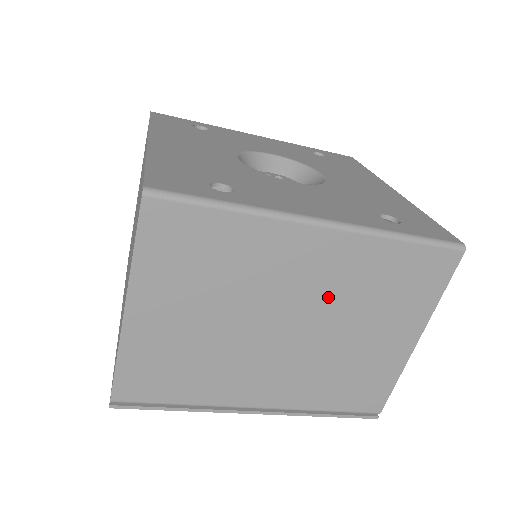
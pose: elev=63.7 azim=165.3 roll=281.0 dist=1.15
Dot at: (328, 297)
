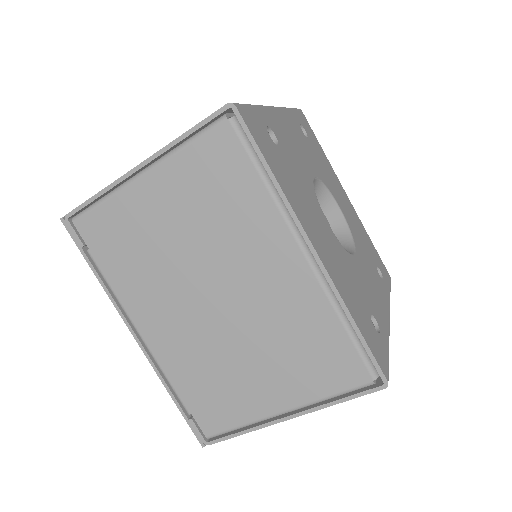
Dot at: occluded
